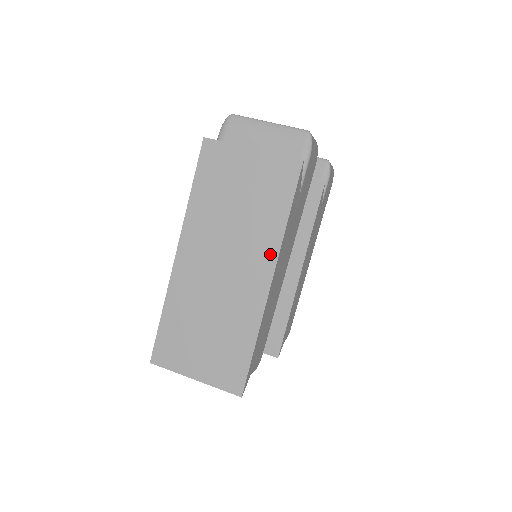
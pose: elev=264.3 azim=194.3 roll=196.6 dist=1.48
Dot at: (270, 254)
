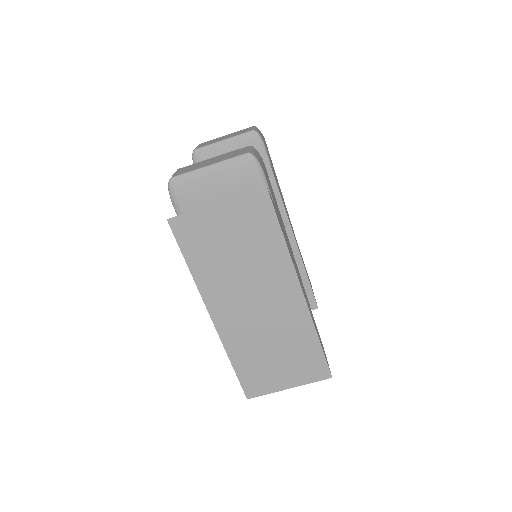
Dot at: (288, 273)
